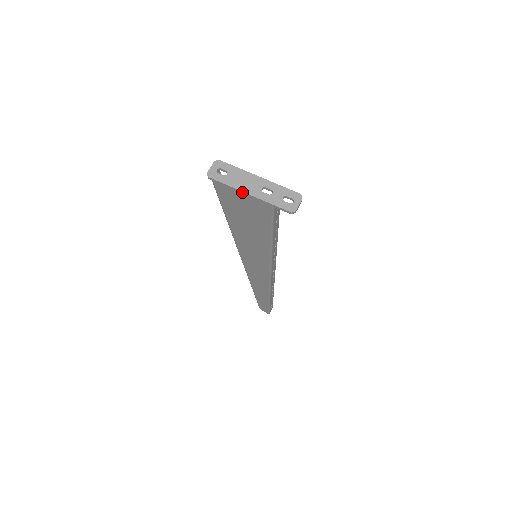
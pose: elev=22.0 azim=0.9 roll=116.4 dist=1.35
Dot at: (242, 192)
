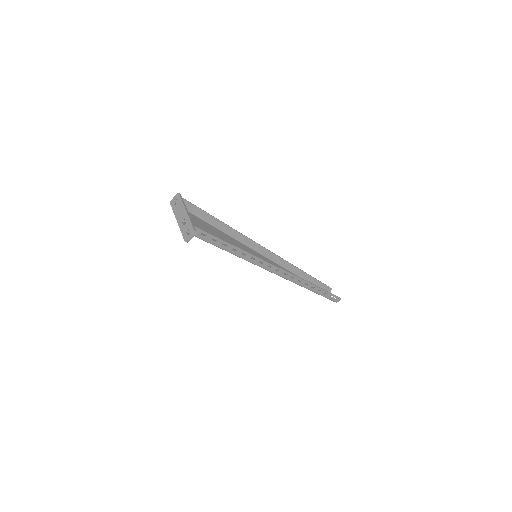
Dot at: (177, 219)
